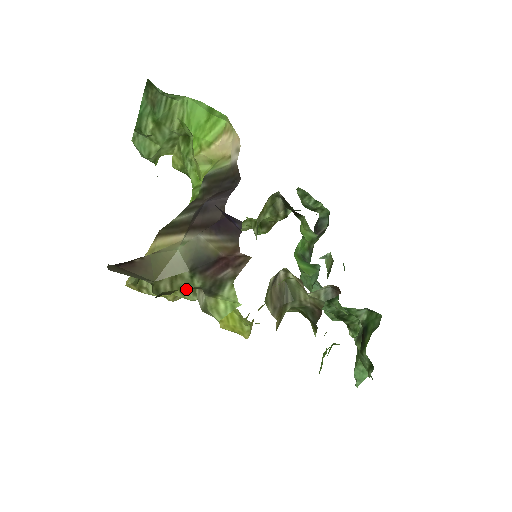
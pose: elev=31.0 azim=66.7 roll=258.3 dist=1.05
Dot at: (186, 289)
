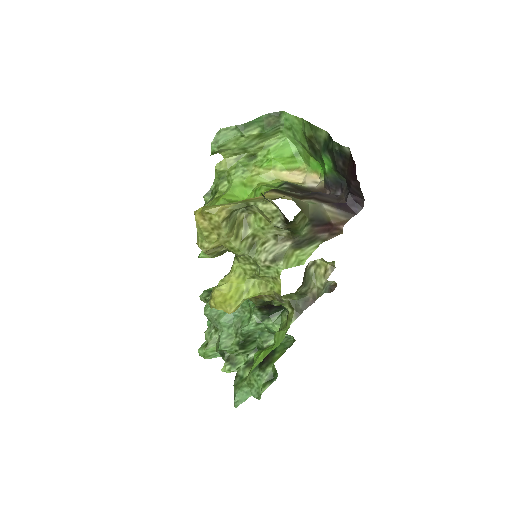
Dot at: (247, 241)
